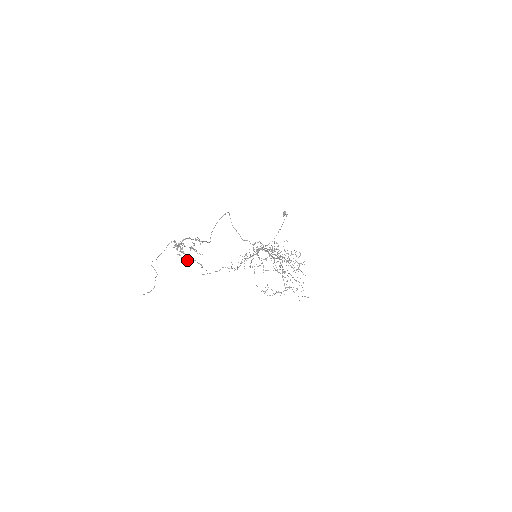
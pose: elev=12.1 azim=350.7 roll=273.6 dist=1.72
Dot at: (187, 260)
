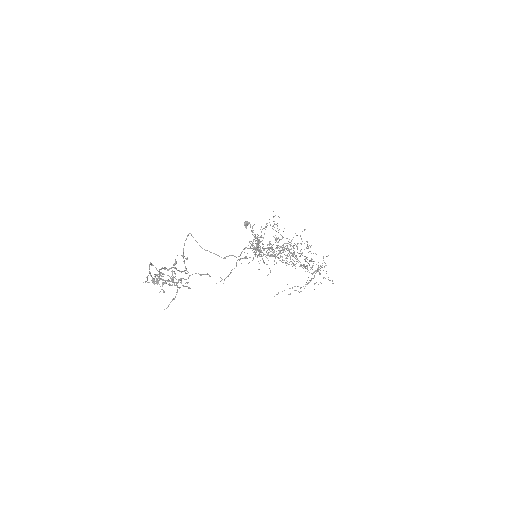
Dot at: (184, 279)
